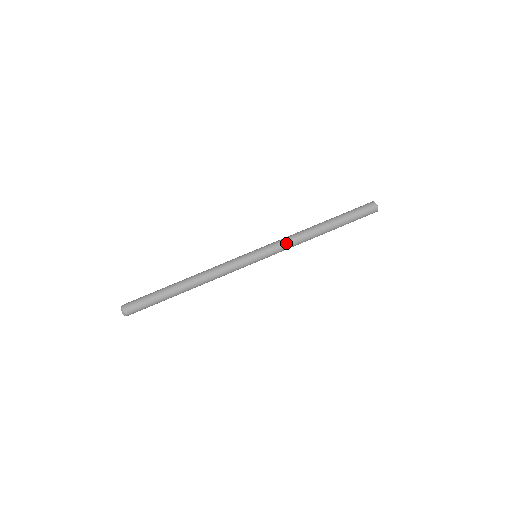
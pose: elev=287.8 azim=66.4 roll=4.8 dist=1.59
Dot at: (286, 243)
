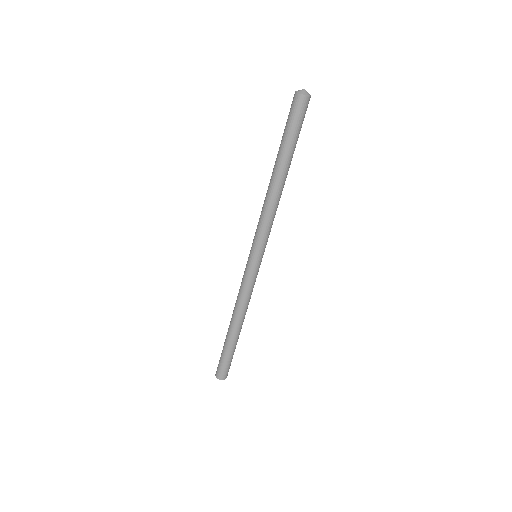
Dot at: (265, 225)
